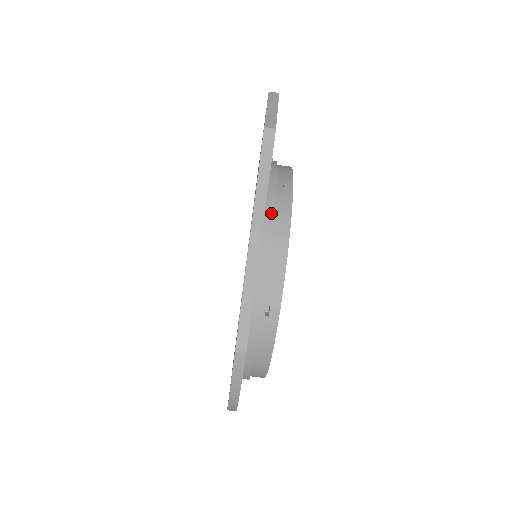
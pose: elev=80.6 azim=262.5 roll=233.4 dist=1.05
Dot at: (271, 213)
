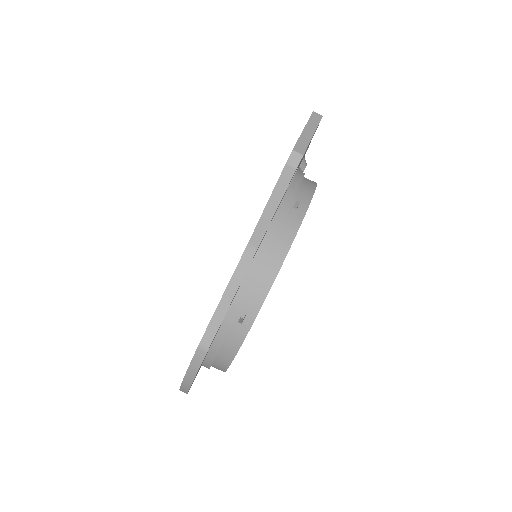
Dot at: (276, 228)
